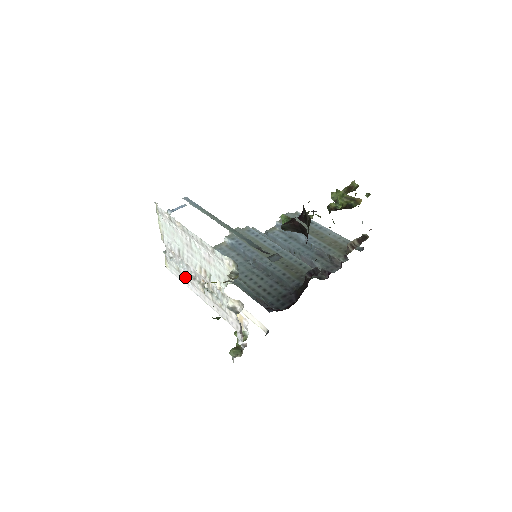
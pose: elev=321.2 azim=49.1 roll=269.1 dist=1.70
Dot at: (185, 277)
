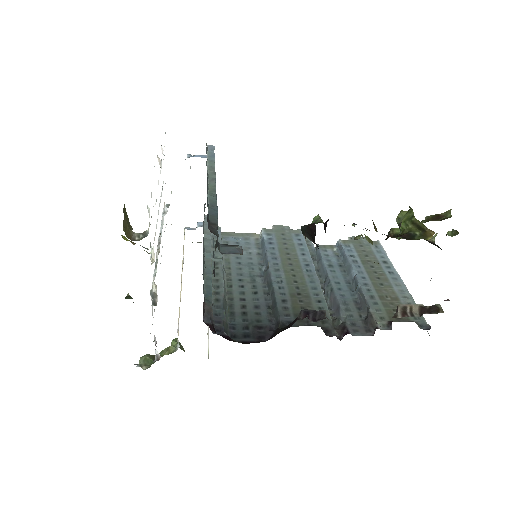
Dot at: occluded
